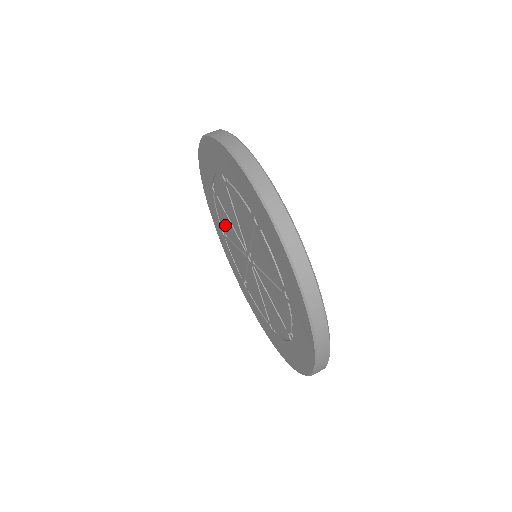
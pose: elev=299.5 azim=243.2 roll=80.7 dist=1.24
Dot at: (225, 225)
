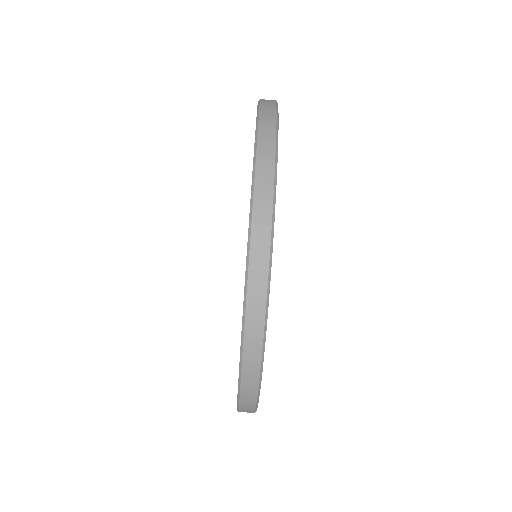
Dot at: occluded
